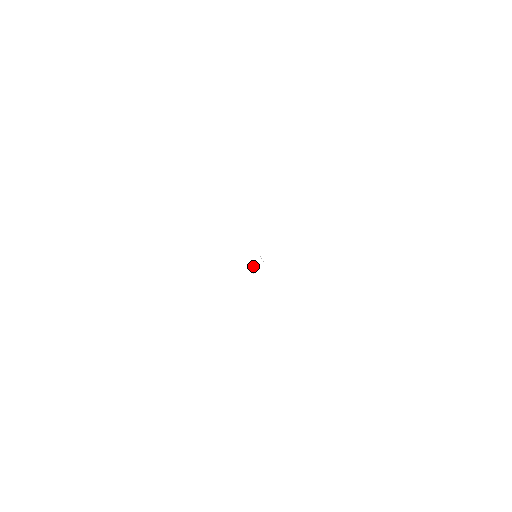
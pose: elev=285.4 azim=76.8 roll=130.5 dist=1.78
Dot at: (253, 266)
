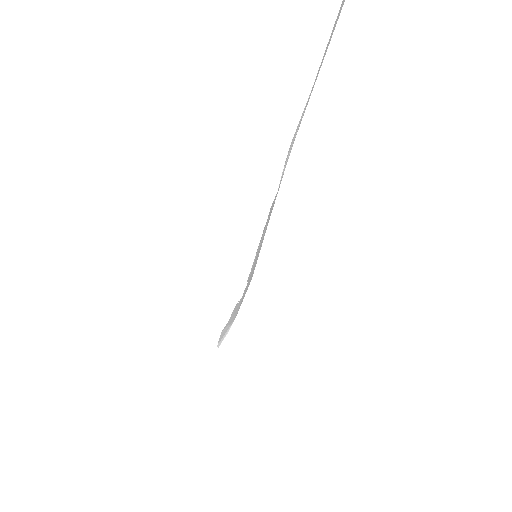
Dot at: (229, 327)
